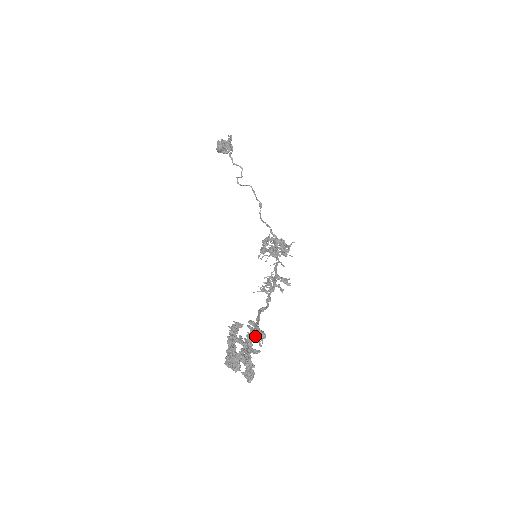
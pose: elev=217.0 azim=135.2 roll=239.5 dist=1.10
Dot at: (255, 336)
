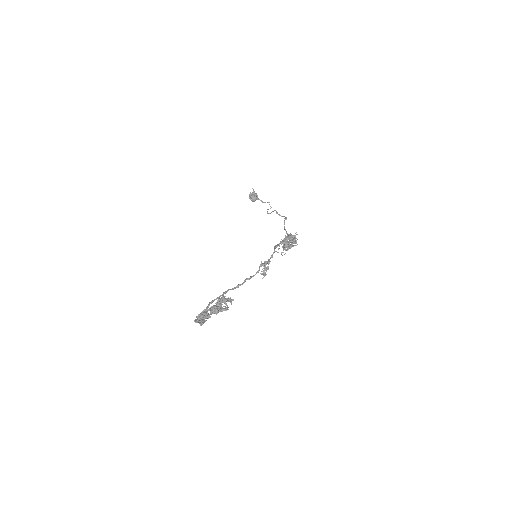
Dot at: (223, 302)
